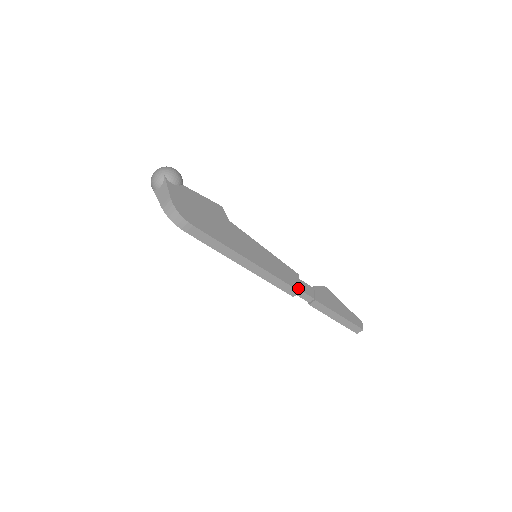
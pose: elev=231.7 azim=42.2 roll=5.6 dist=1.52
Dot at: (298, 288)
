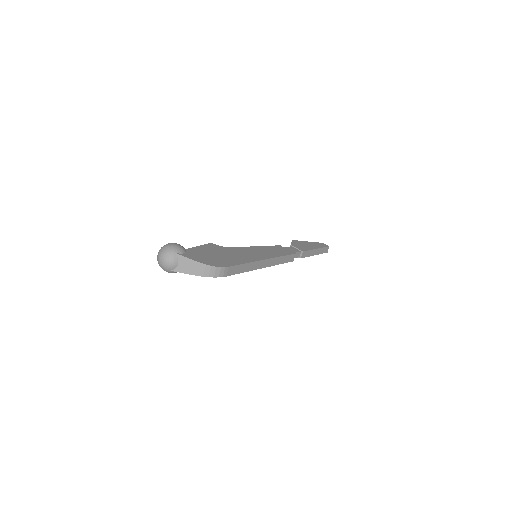
Dot at: (292, 253)
